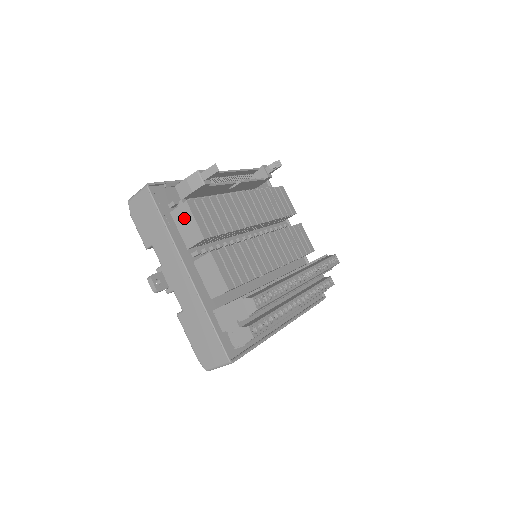
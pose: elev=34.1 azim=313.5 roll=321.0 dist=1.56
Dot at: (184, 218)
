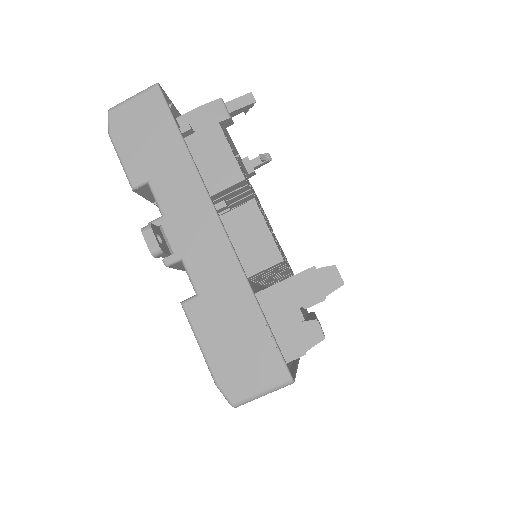
Dot at: (209, 148)
